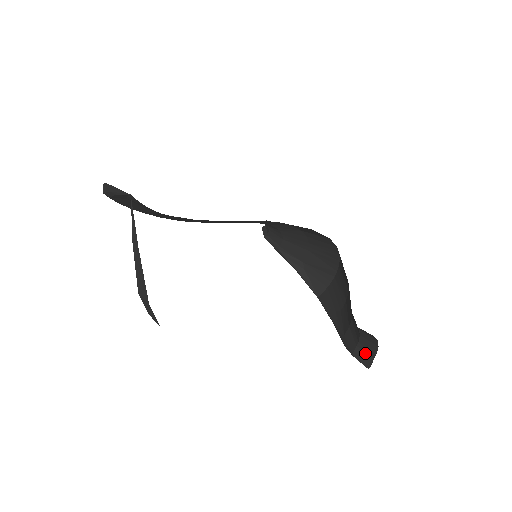
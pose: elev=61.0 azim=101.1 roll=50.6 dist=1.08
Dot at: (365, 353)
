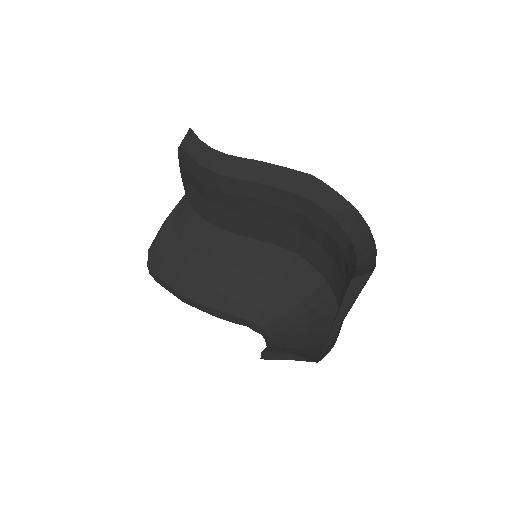
Dot at: (366, 267)
